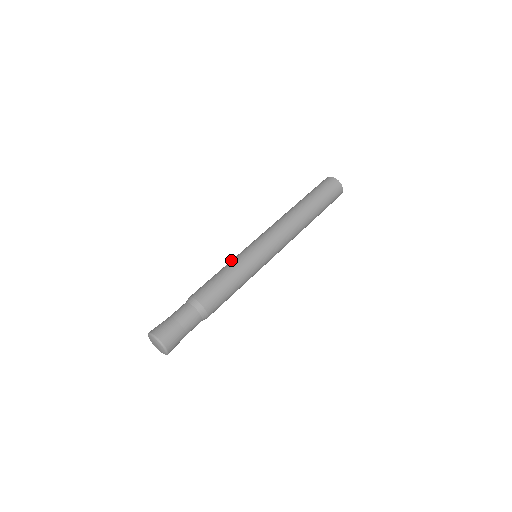
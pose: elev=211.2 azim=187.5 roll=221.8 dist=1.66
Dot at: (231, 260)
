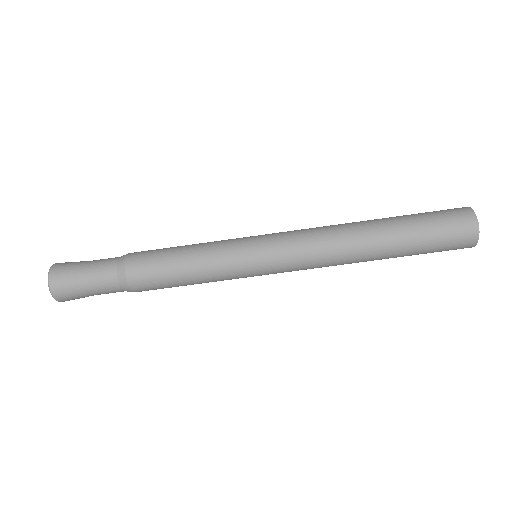
Dot at: (215, 241)
